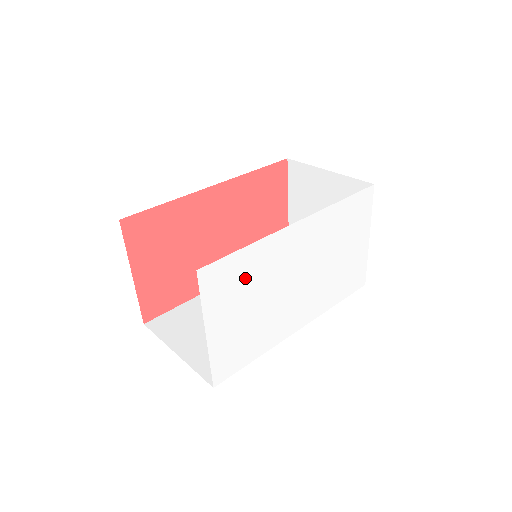
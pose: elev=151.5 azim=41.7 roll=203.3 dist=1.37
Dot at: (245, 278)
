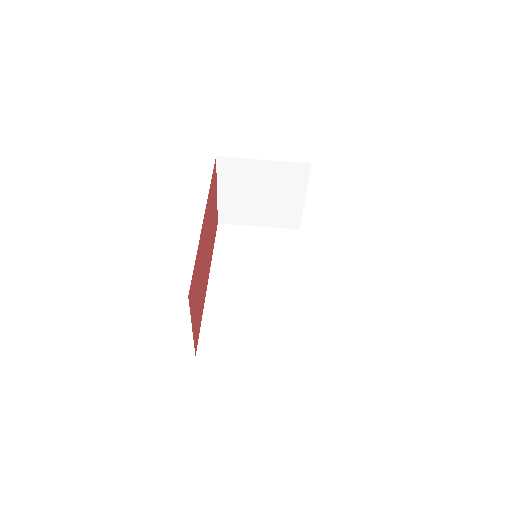
Dot at: occluded
